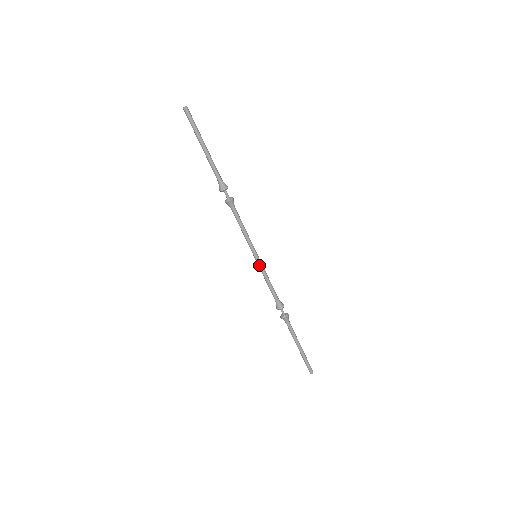
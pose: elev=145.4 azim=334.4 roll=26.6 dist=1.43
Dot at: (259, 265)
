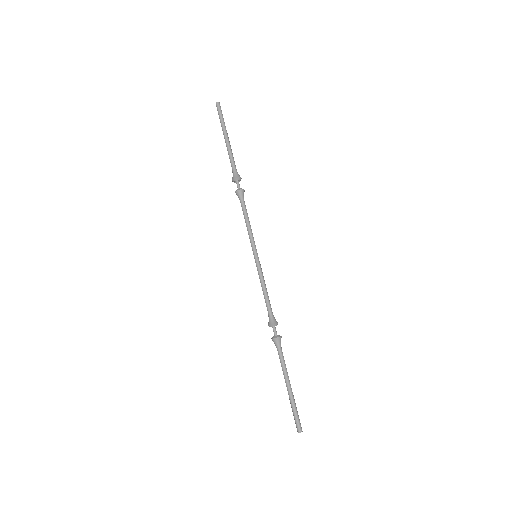
Dot at: (257, 266)
